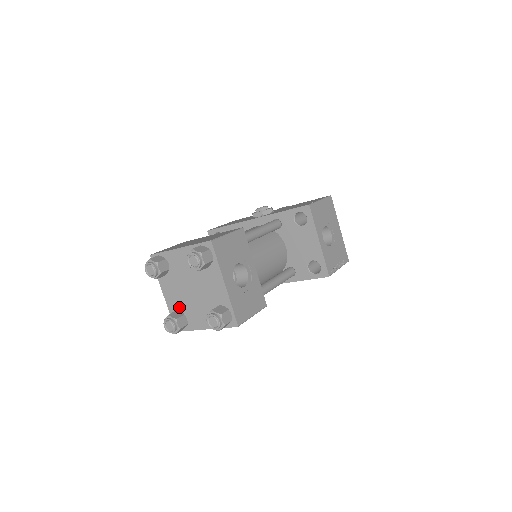
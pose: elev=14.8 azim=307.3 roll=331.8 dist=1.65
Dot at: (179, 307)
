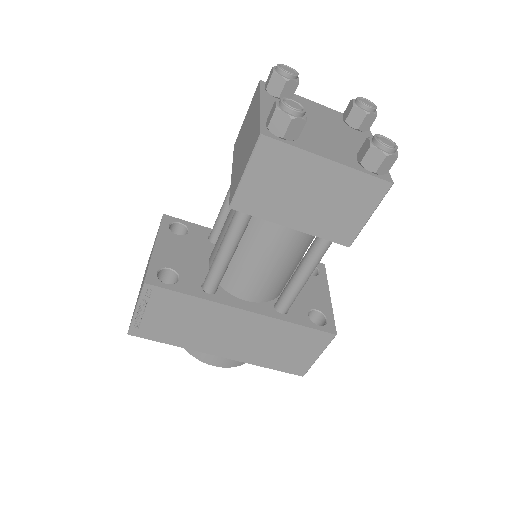
Dot at: occluded
